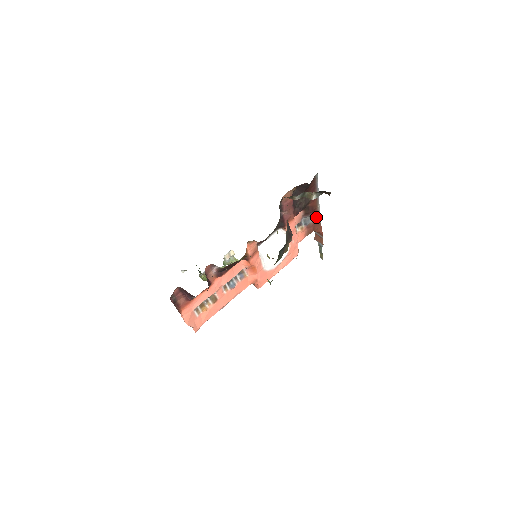
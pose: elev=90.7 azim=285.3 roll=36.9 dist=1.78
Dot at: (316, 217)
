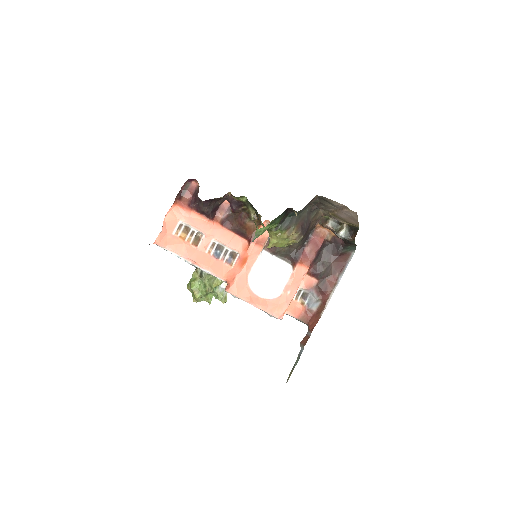
Dot at: (322, 308)
